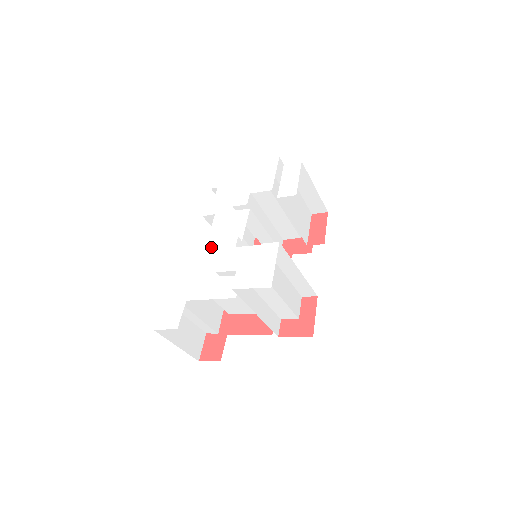
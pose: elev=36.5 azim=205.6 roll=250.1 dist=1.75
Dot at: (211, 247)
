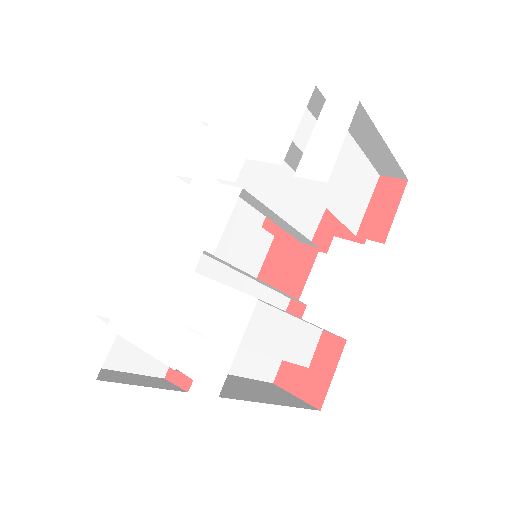
Dot at: (170, 246)
